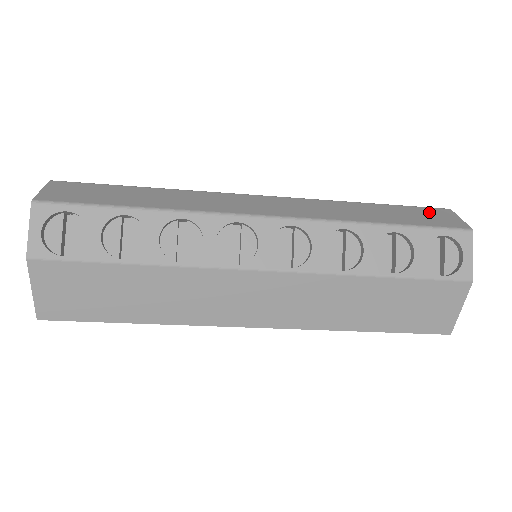
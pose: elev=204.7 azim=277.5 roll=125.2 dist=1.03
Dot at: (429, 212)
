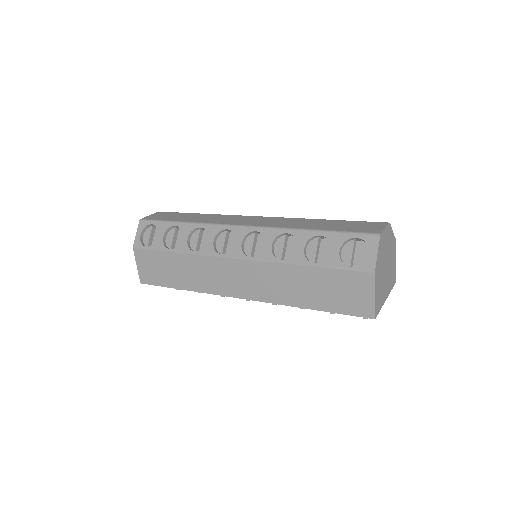
Dot at: (365, 224)
